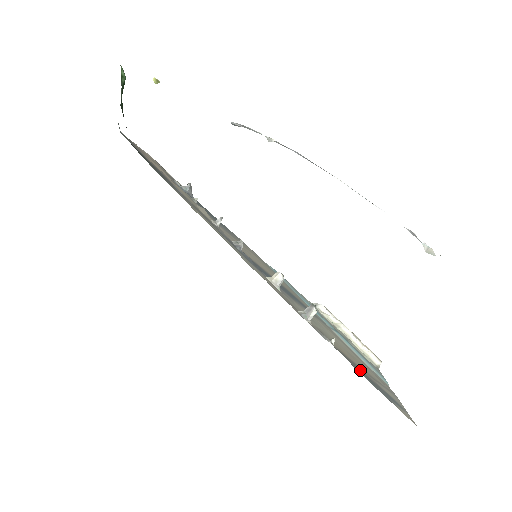
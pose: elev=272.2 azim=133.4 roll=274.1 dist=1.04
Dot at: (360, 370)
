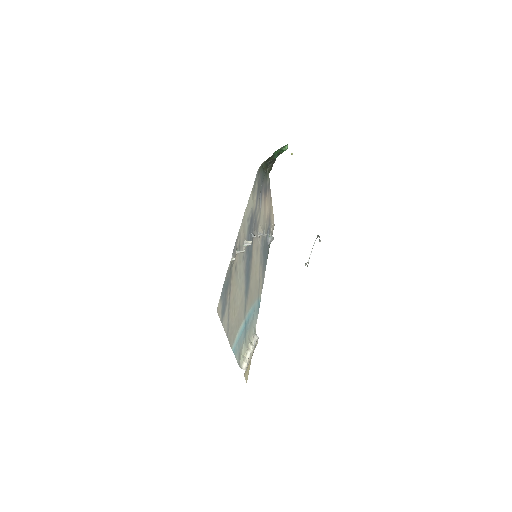
Dot at: (228, 284)
